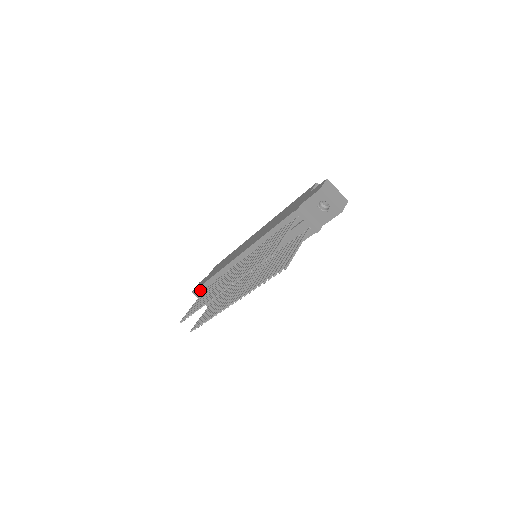
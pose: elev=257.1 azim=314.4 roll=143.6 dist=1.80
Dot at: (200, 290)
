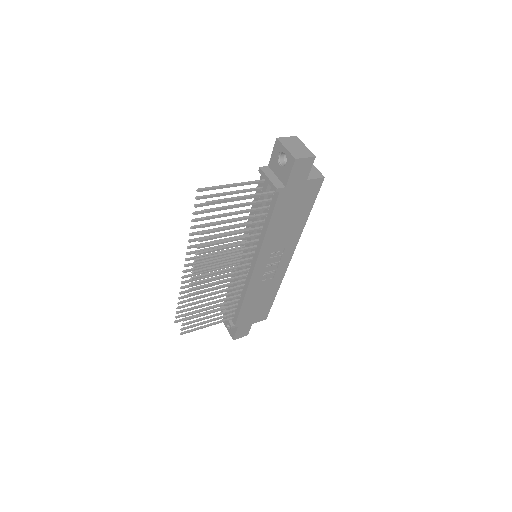
Dot at: occluded
